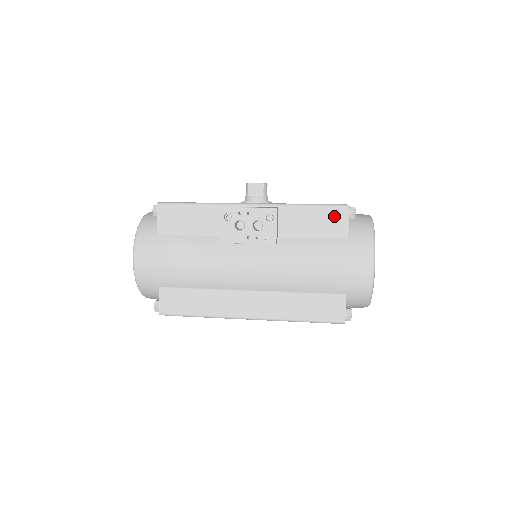
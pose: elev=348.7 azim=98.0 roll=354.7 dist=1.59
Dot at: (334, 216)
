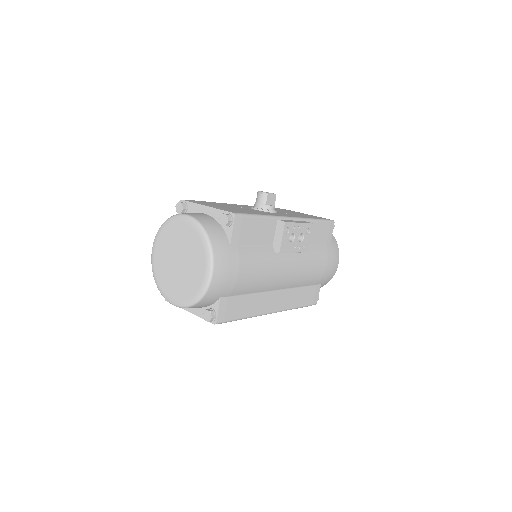
Dot at: (328, 229)
